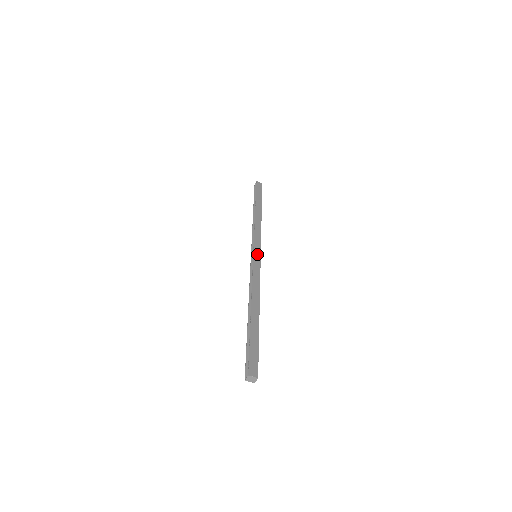
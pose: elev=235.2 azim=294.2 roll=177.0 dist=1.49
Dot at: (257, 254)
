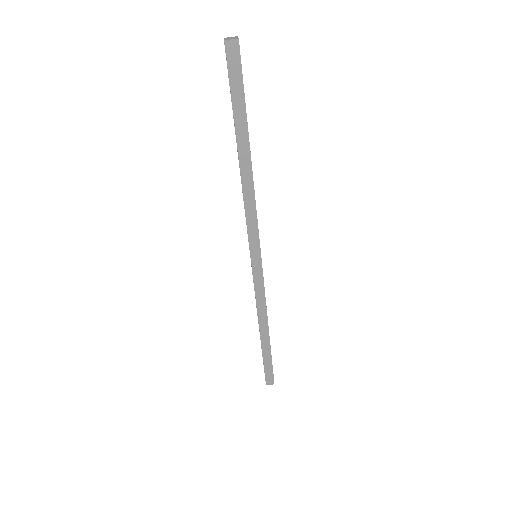
Dot at: occluded
